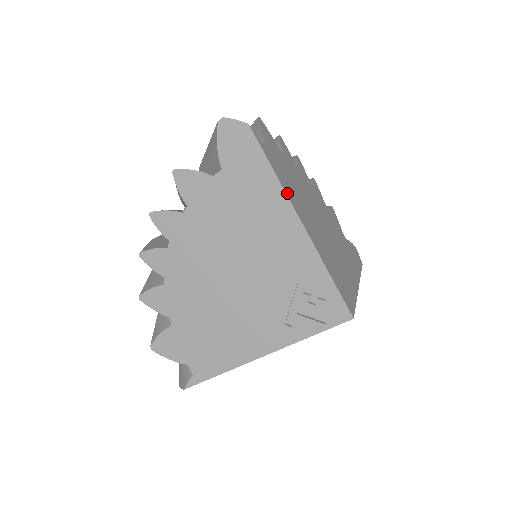
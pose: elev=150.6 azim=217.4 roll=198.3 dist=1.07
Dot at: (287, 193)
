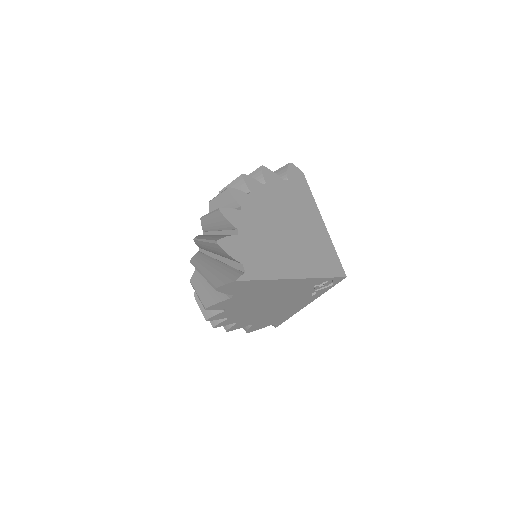
Dot at: (278, 277)
